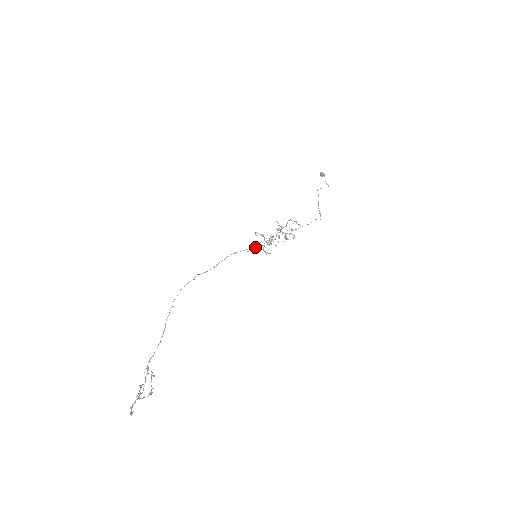
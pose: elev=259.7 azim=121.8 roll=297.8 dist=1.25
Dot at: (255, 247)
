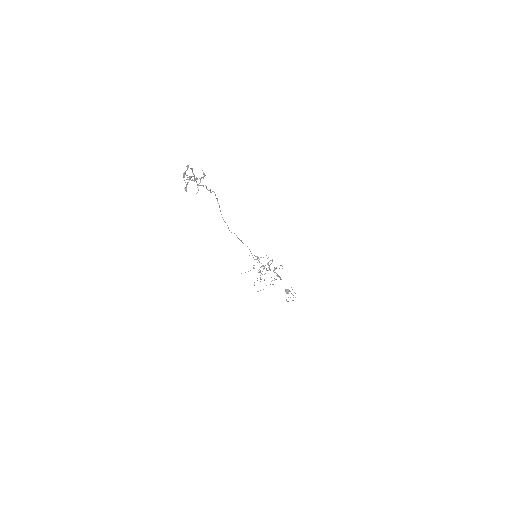
Dot at: (253, 257)
